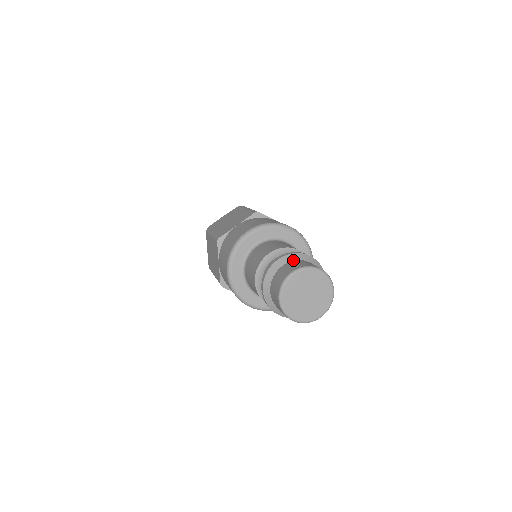
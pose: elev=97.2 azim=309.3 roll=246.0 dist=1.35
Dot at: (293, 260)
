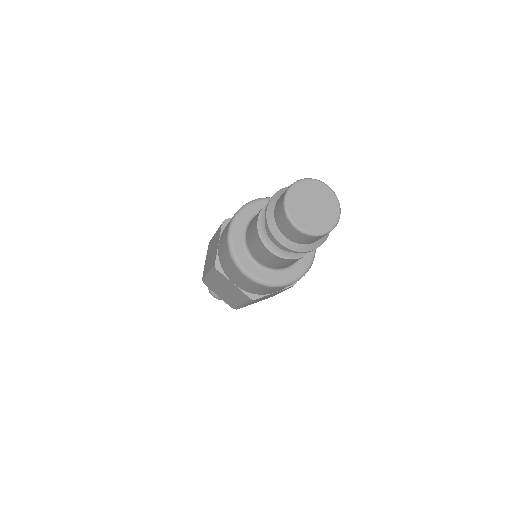
Dot at: occluded
